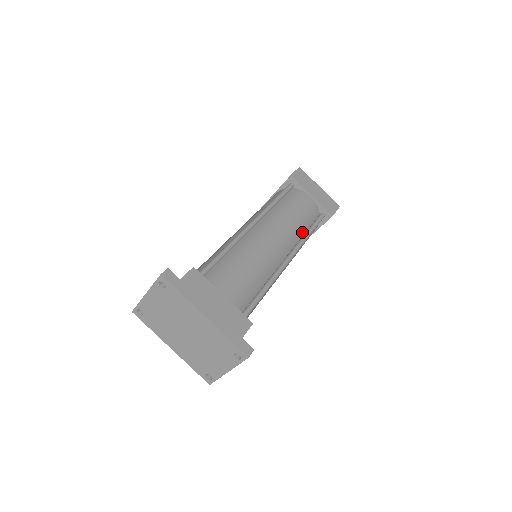
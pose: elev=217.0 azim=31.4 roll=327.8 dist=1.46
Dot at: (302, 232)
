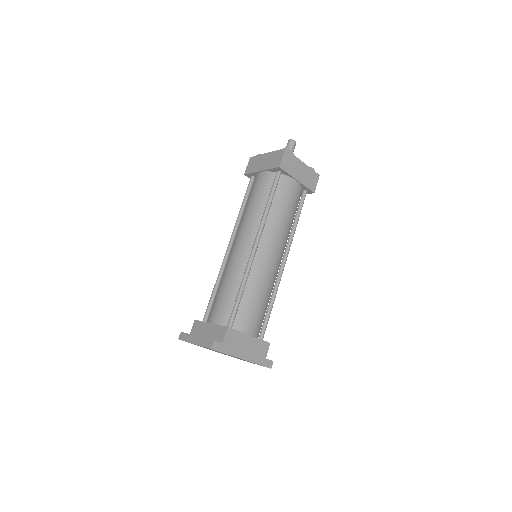
Dot at: (291, 225)
